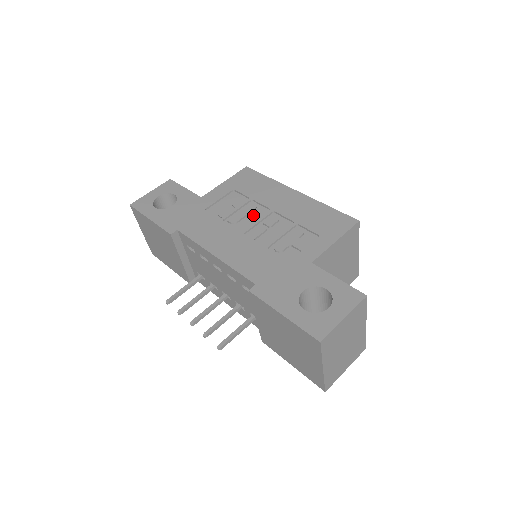
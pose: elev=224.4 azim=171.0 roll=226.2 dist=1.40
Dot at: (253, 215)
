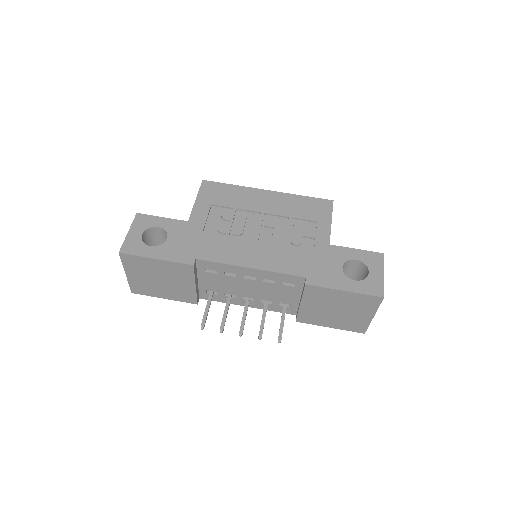
Dot at: (249, 222)
